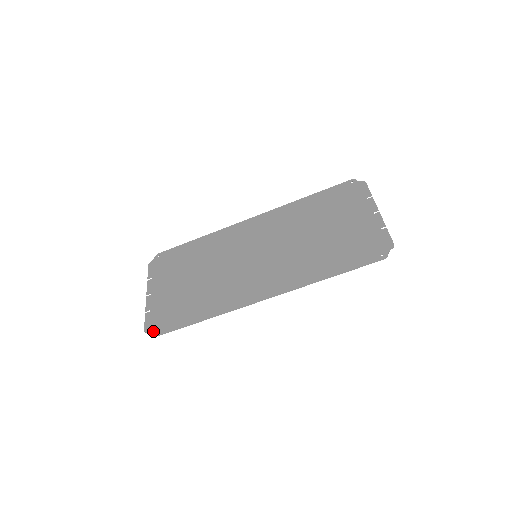
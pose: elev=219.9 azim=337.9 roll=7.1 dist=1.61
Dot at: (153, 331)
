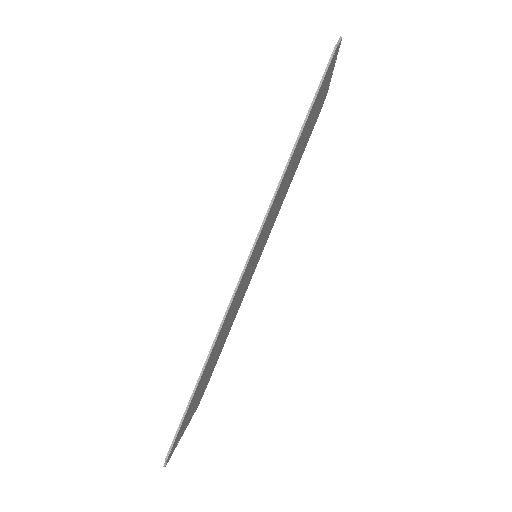
Dot at: occluded
